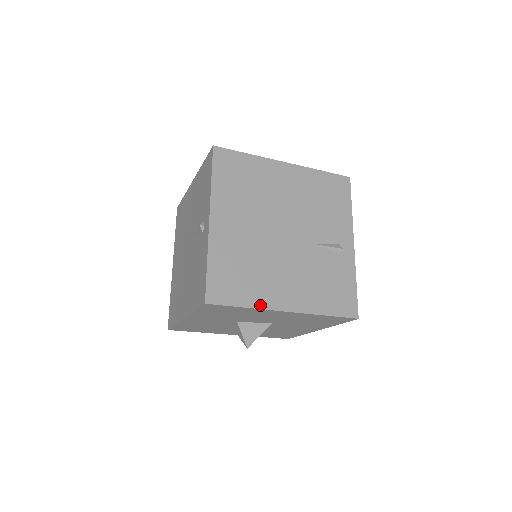
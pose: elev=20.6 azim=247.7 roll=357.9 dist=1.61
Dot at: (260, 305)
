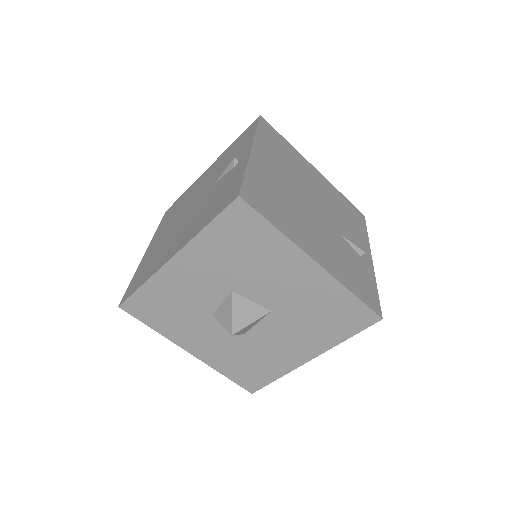
Dot at: (292, 238)
